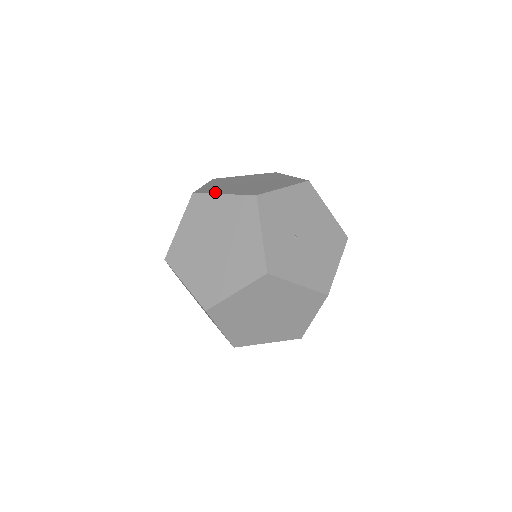
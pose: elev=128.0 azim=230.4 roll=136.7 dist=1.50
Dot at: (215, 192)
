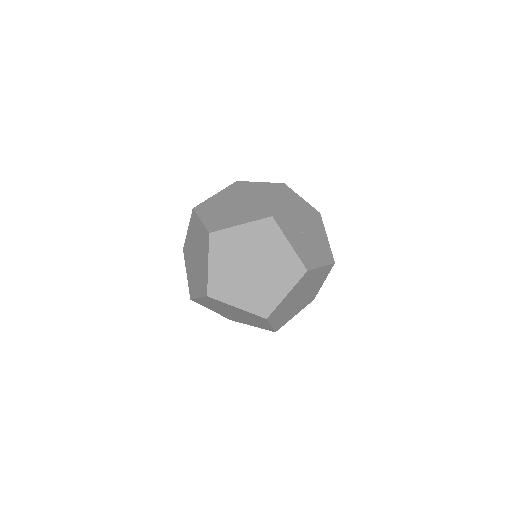
Dot at: (229, 225)
